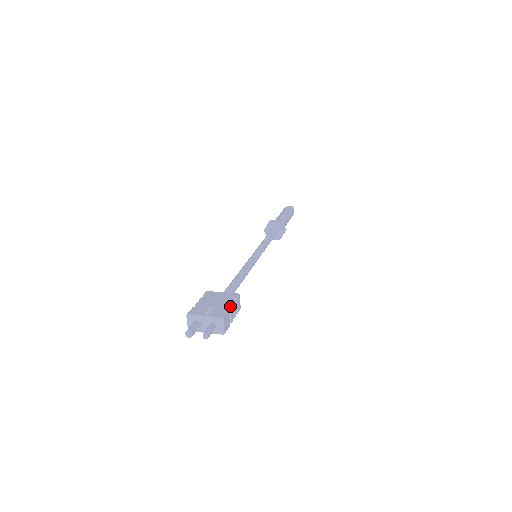
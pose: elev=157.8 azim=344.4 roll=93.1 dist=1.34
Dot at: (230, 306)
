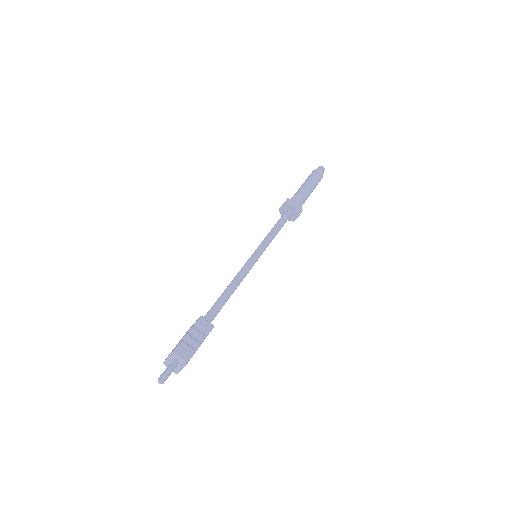
Dot at: (185, 335)
